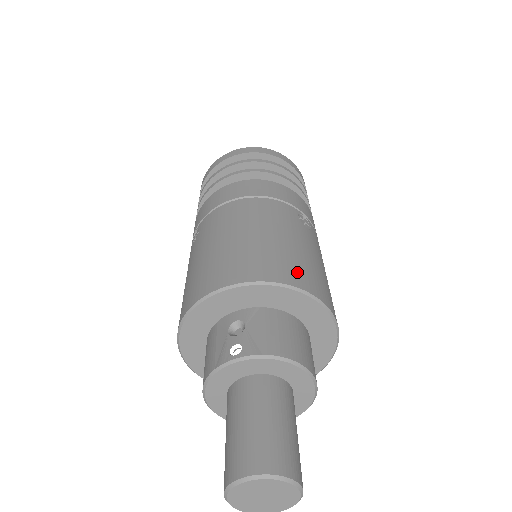
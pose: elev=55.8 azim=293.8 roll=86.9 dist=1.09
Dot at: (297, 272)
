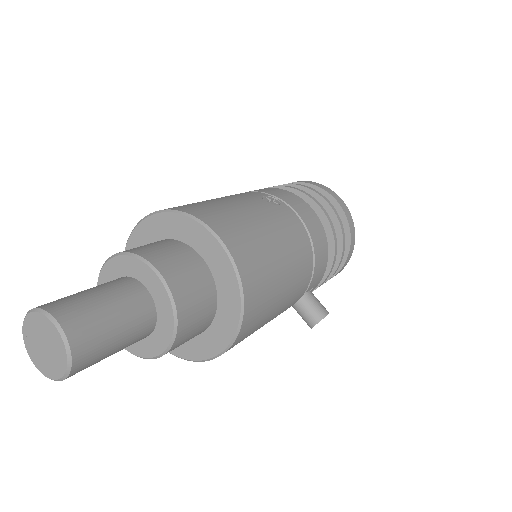
Dot at: (193, 207)
